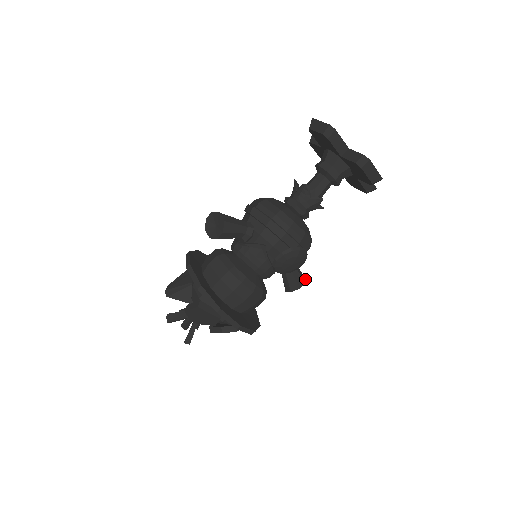
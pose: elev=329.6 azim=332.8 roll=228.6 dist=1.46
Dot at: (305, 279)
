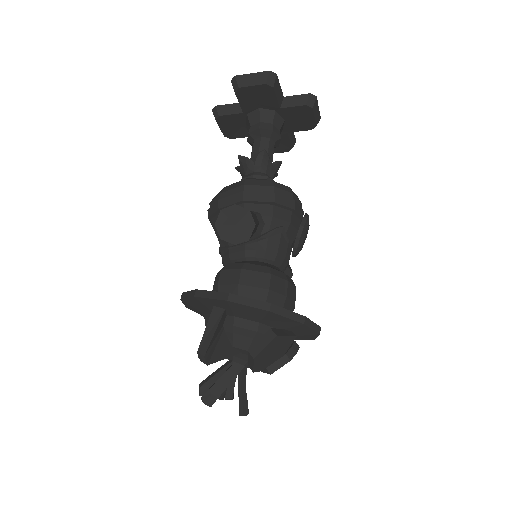
Dot at: occluded
